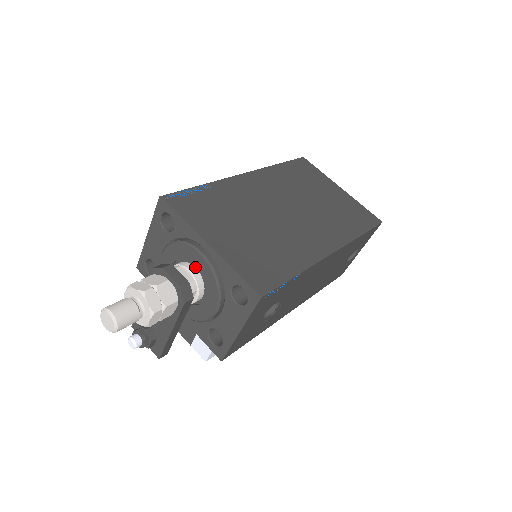
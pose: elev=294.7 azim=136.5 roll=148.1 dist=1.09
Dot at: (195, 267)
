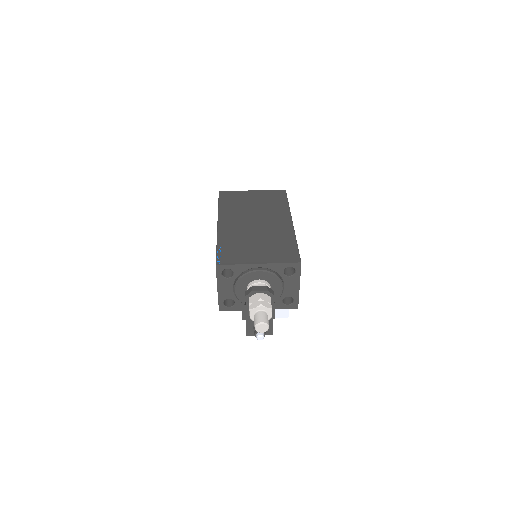
Dot at: (258, 280)
